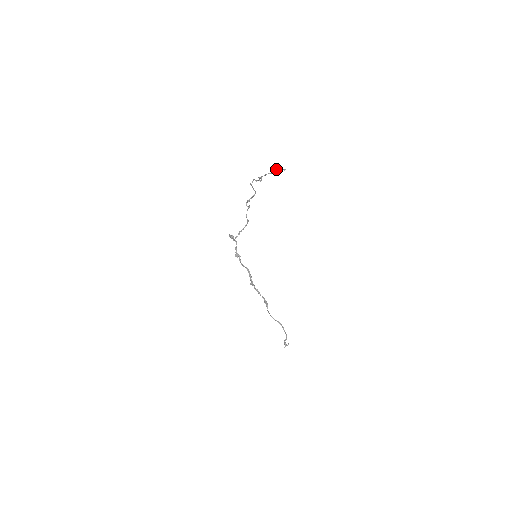
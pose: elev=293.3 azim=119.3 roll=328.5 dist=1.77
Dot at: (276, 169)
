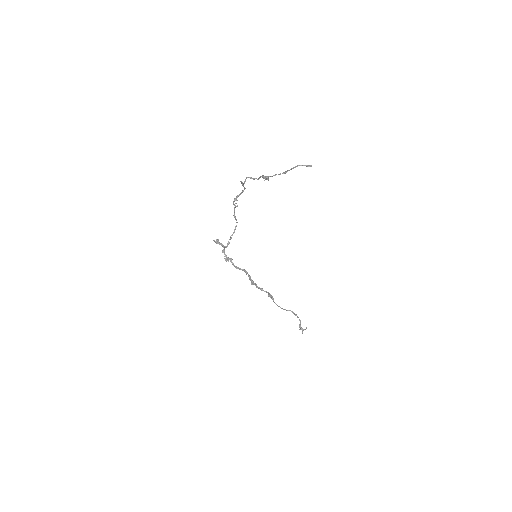
Dot at: occluded
